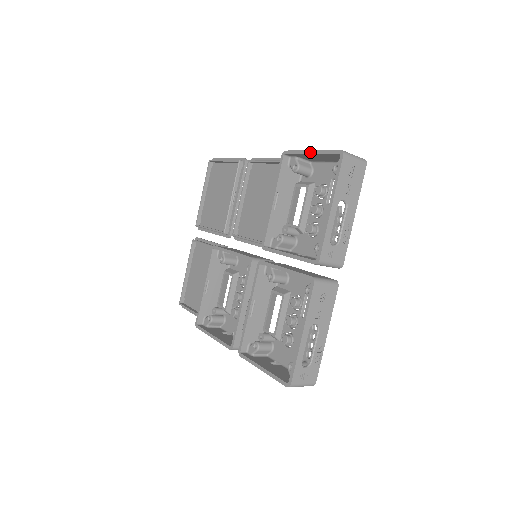
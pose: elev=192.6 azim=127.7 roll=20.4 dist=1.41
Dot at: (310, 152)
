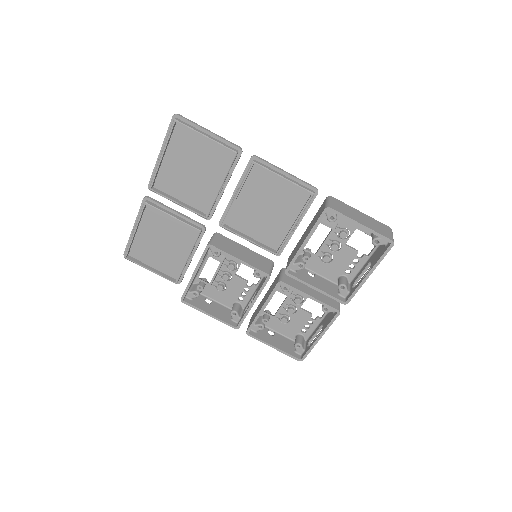
Dot at: (361, 226)
